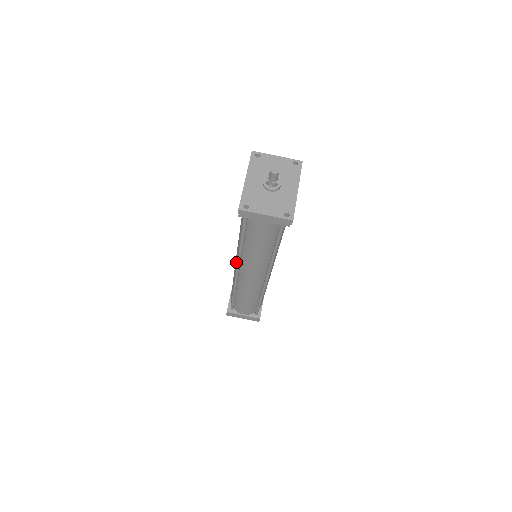
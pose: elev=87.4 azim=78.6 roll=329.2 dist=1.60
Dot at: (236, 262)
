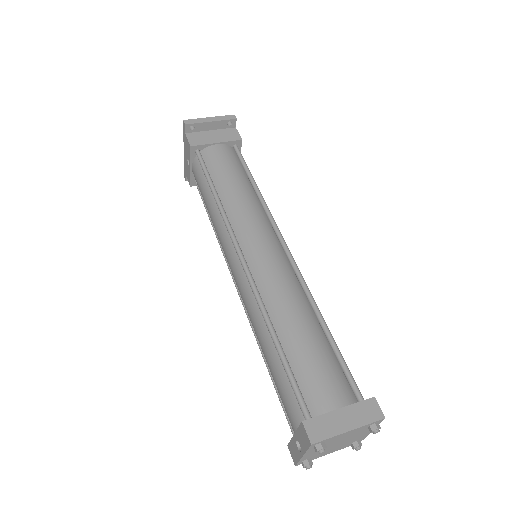
Dot at: (234, 264)
